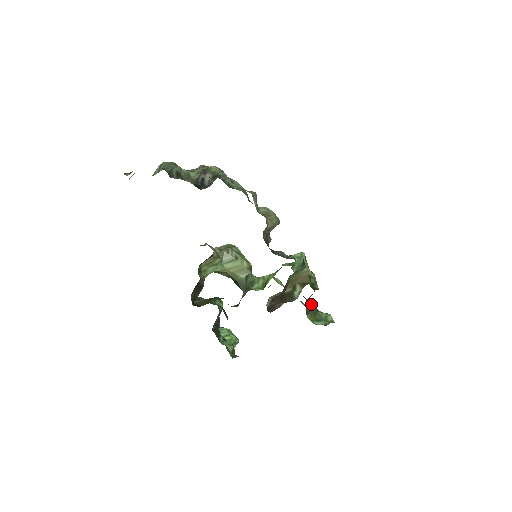
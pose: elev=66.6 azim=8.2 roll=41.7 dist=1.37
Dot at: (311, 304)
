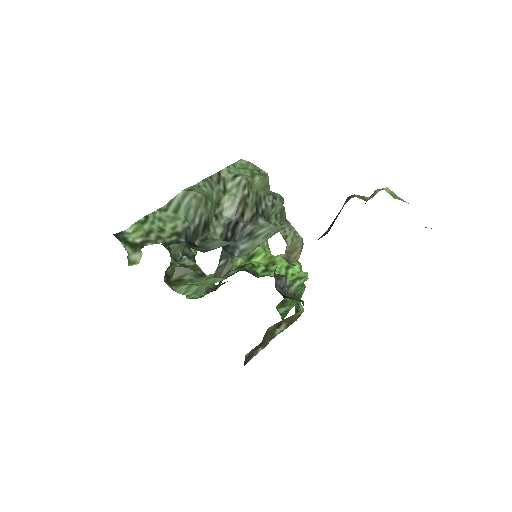
Dot at: occluded
